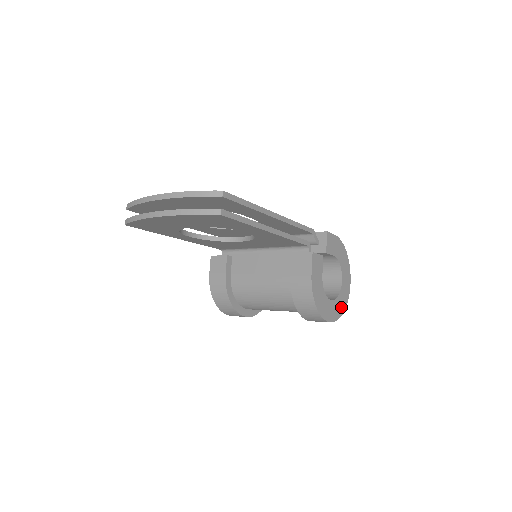
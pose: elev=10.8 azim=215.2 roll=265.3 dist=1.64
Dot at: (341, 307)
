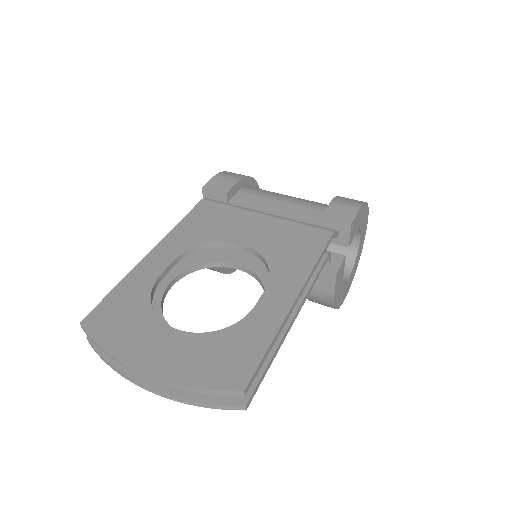
Dot at: (357, 264)
